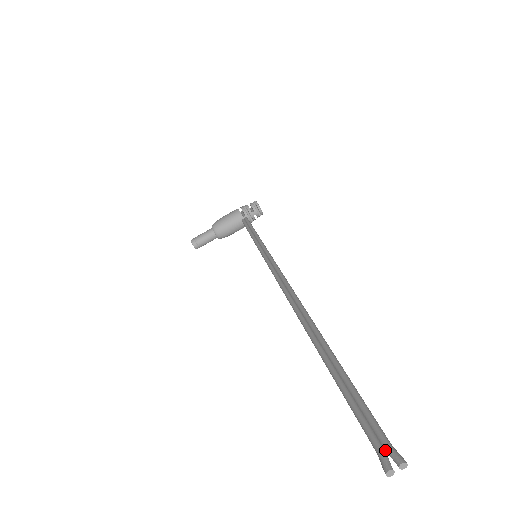
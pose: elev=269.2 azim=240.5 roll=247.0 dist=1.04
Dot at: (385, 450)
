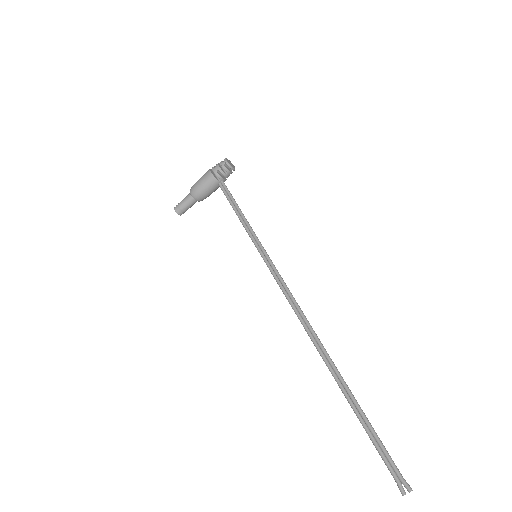
Dot at: (400, 481)
